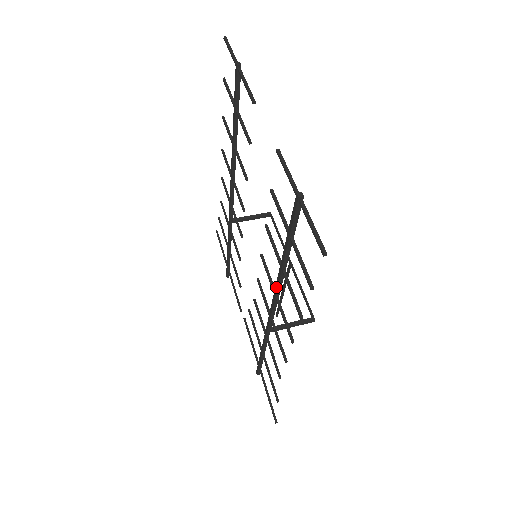
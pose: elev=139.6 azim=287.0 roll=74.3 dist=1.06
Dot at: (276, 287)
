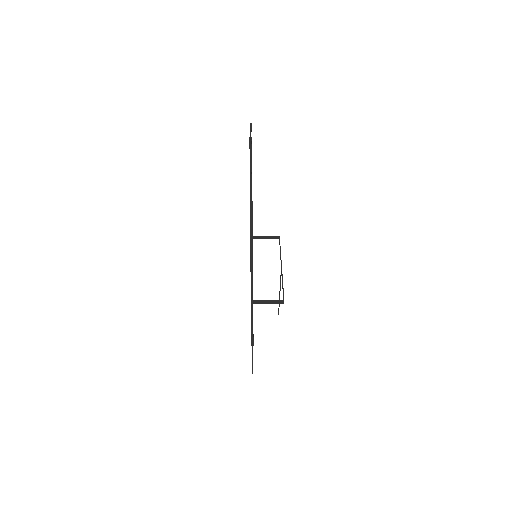
Dot at: (250, 265)
